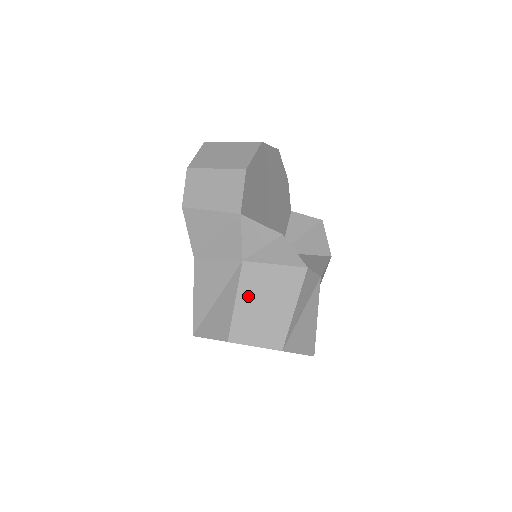
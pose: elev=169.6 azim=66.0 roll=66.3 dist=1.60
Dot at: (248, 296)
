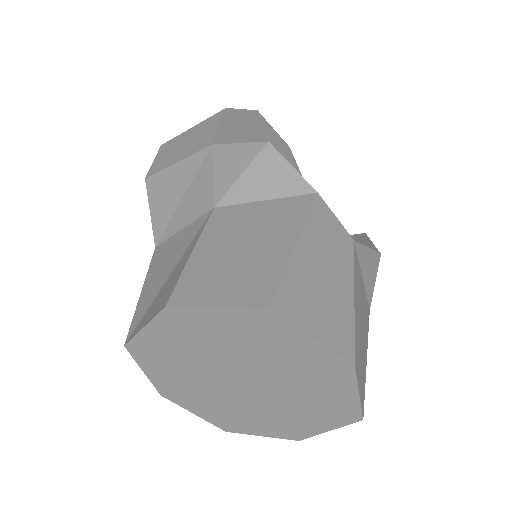
Dot at: (215, 243)
